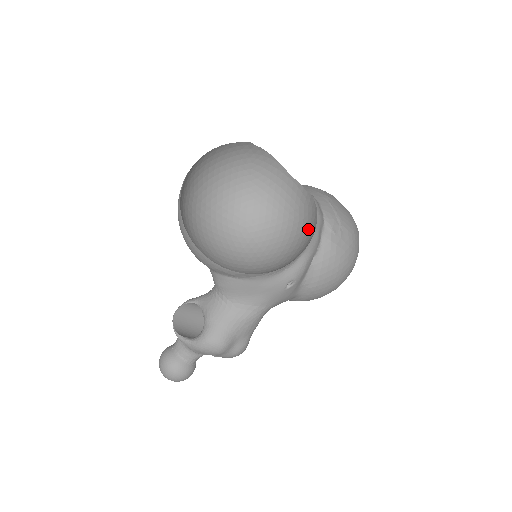
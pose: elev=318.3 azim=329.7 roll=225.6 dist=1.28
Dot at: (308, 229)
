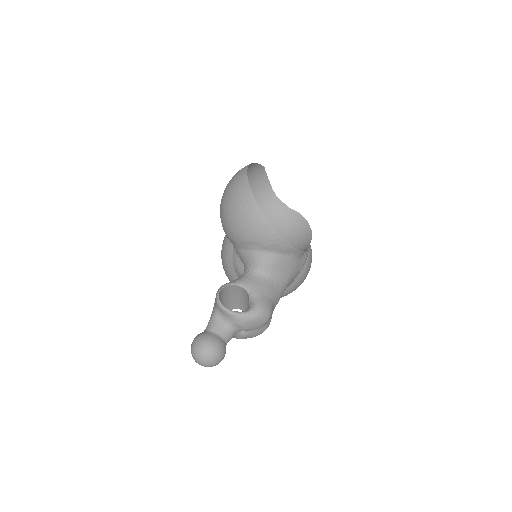
Dot at: (299, 233)
